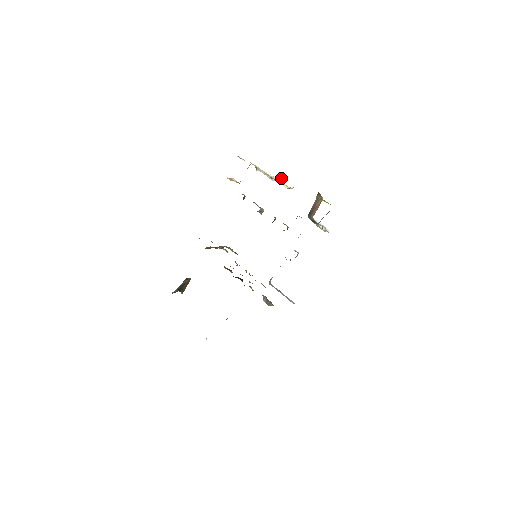
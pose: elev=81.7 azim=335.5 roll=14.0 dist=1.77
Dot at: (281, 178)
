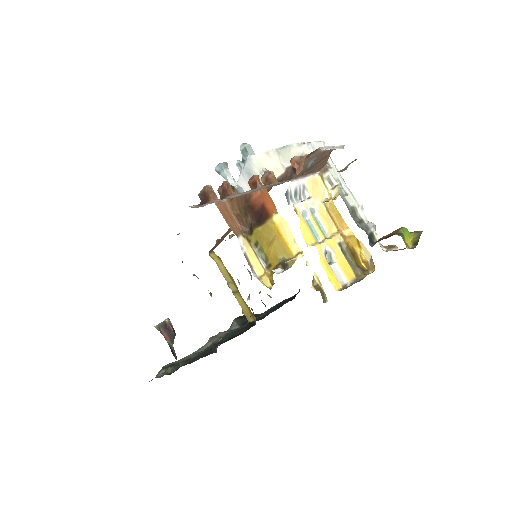
Dot at: (358, 243)
